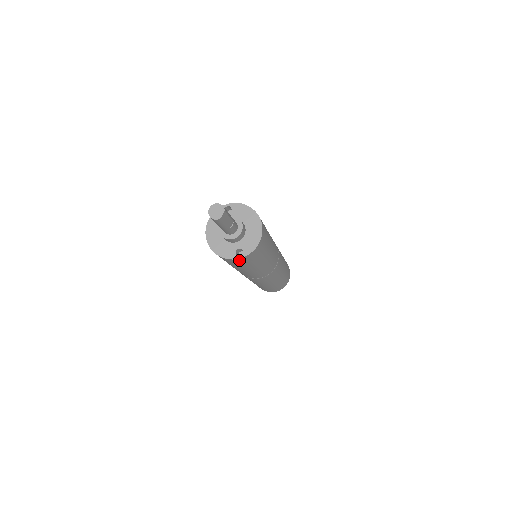
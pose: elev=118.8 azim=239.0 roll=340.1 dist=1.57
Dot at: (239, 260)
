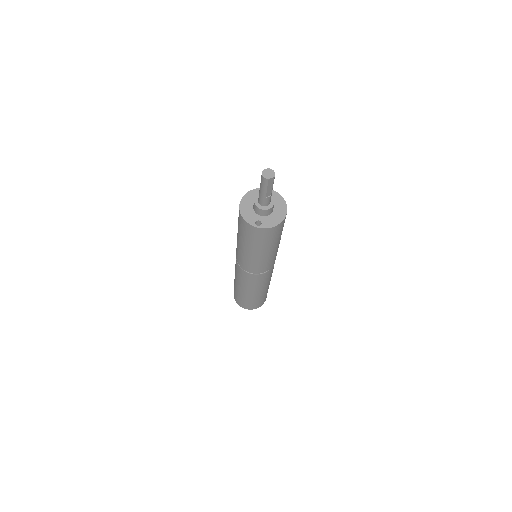
Dot at: (254, 229)
